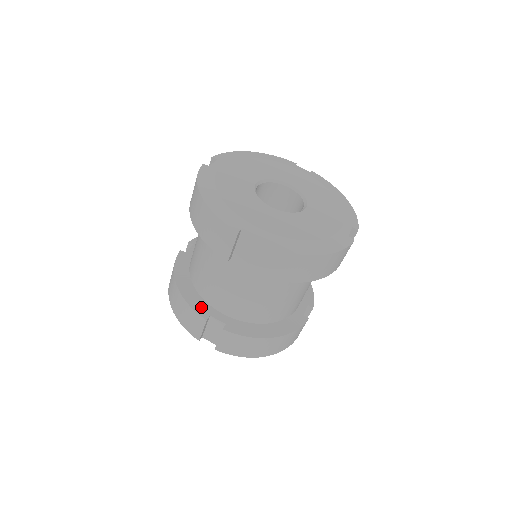
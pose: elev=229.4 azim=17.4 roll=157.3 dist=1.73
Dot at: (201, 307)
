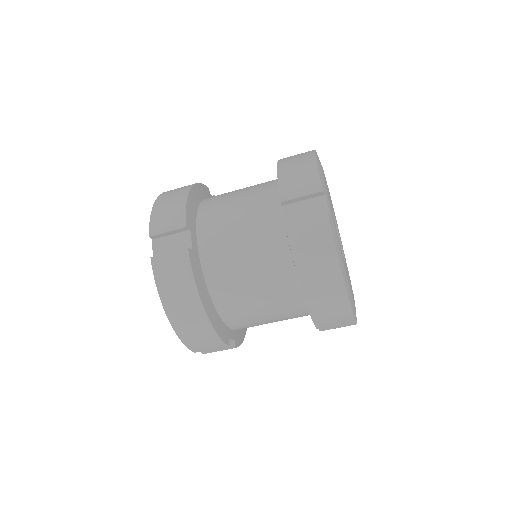
Dot at: (224, 332)
